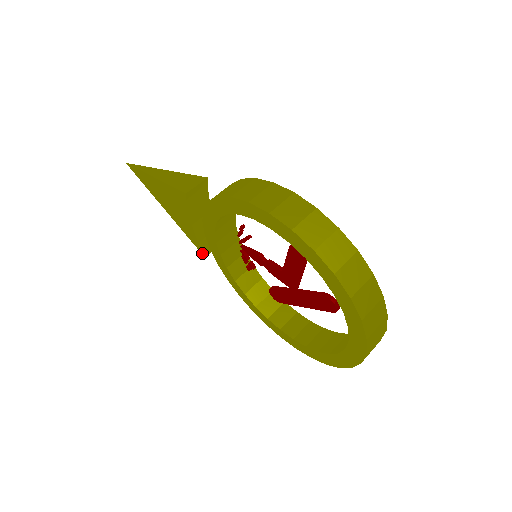
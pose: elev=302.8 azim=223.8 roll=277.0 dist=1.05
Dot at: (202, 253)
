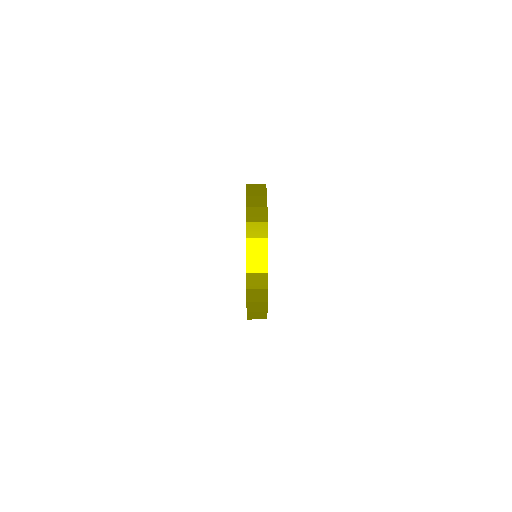
Dot at: occluded
